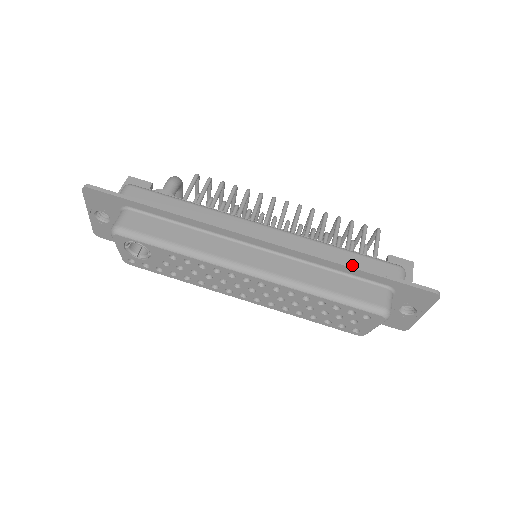
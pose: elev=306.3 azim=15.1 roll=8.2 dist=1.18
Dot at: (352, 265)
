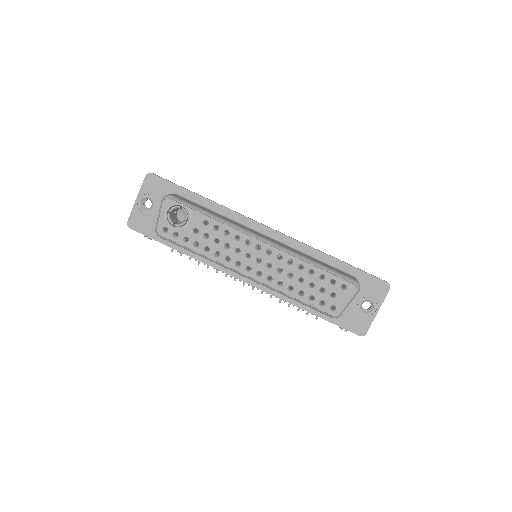
Dot at: (331, 256)
